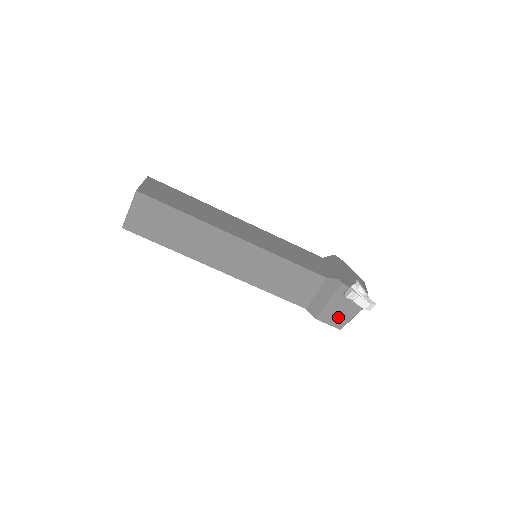
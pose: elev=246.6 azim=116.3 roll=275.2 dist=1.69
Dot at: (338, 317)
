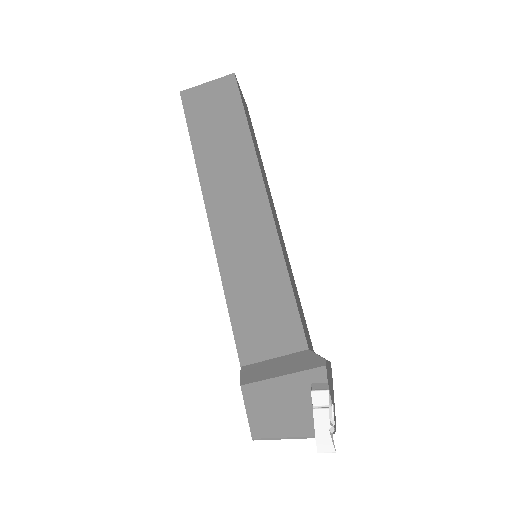
Dot at: (270, 414)
